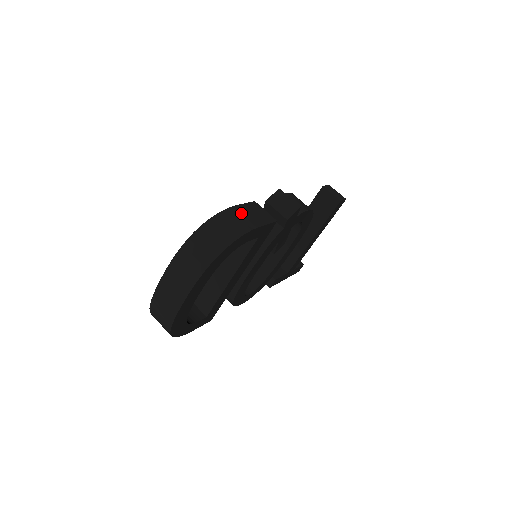
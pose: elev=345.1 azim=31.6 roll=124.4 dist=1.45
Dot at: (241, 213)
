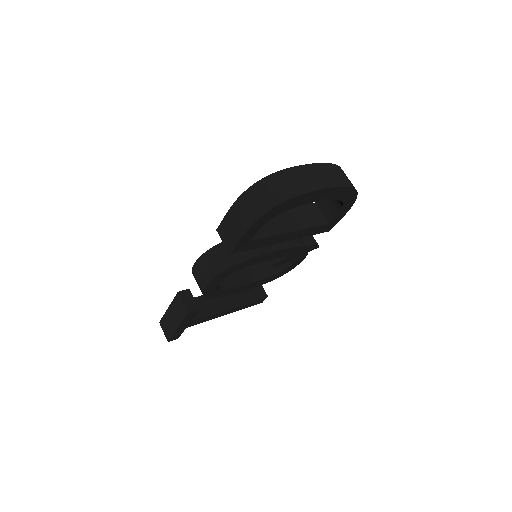
Dot at: occluded
